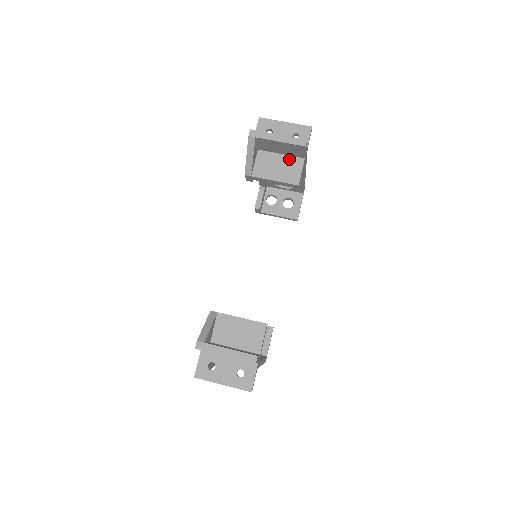
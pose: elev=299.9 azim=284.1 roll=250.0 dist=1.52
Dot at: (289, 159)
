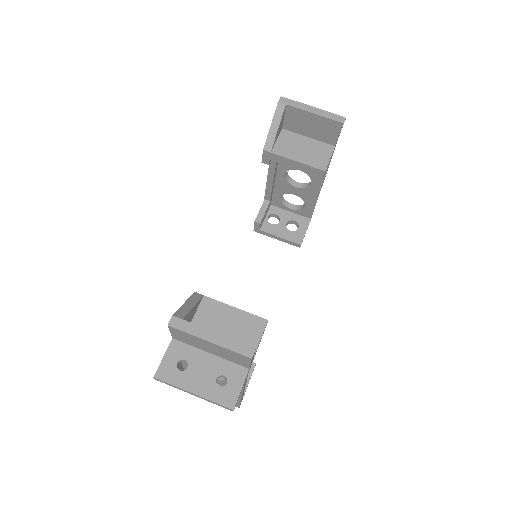
Dot at: (317, 144)
